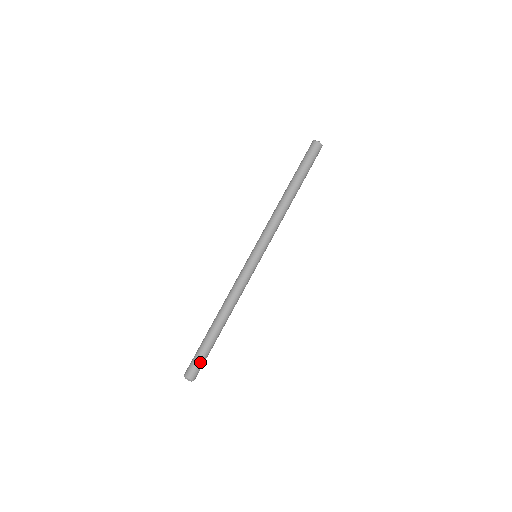
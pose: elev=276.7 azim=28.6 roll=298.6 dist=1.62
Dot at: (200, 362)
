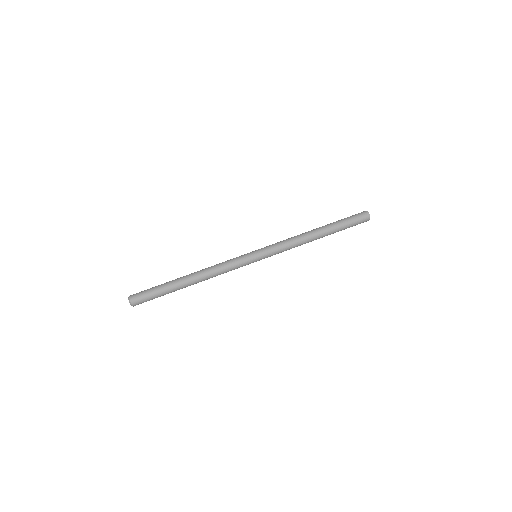
Dot at: (148, 291)
